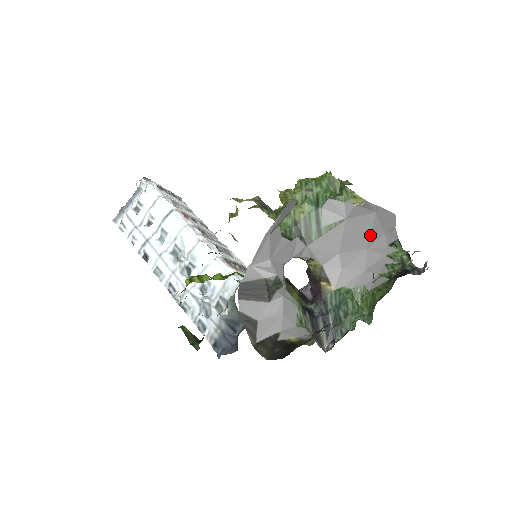
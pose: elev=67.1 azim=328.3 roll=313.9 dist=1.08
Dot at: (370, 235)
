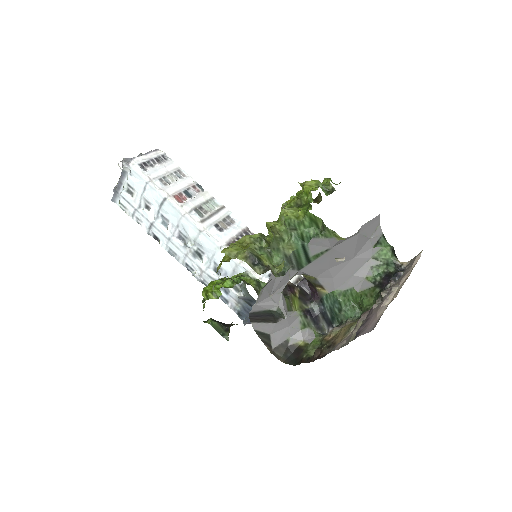
Dot at: (355, 249)
